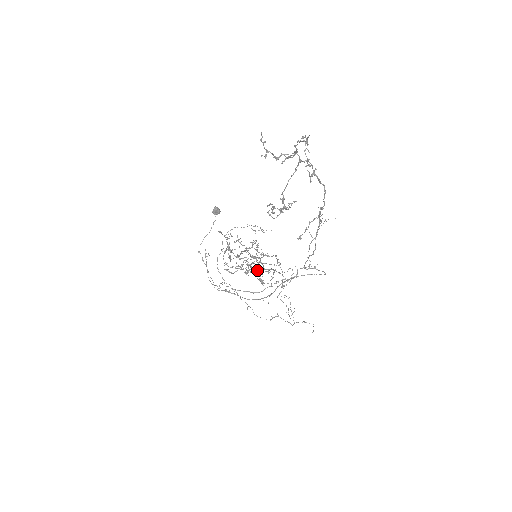
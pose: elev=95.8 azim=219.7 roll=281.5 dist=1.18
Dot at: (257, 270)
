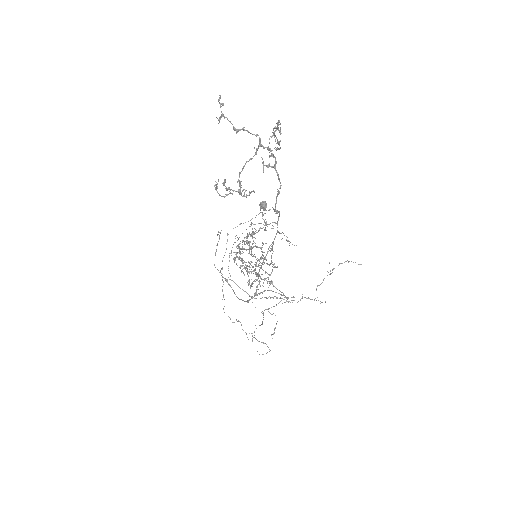
Dot at: occluded
